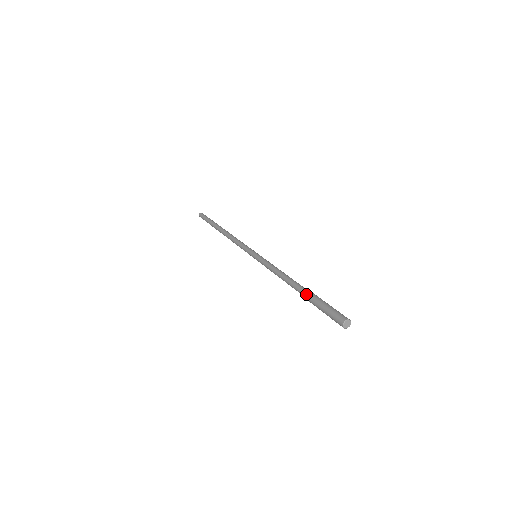
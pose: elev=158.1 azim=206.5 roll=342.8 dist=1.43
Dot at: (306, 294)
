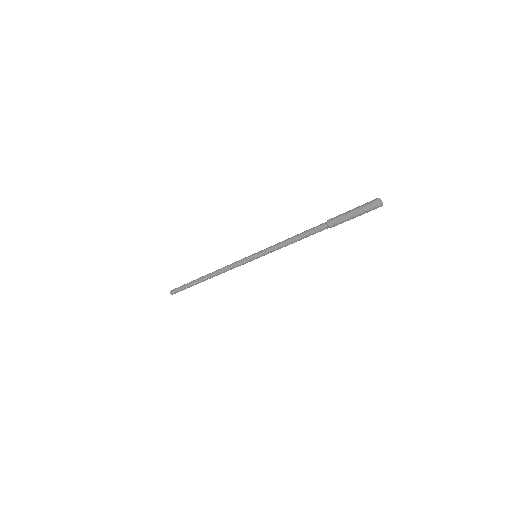
Dot at: (330, 219)
